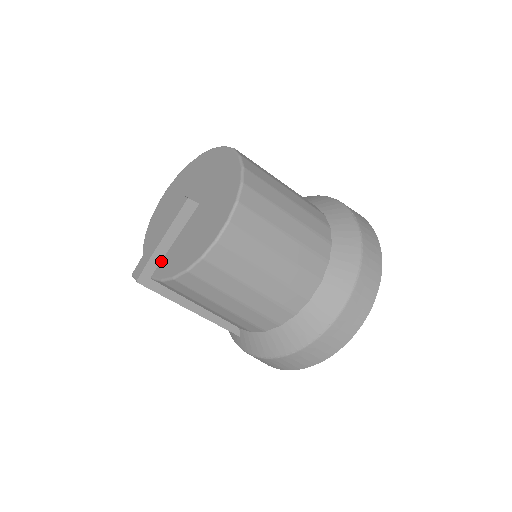
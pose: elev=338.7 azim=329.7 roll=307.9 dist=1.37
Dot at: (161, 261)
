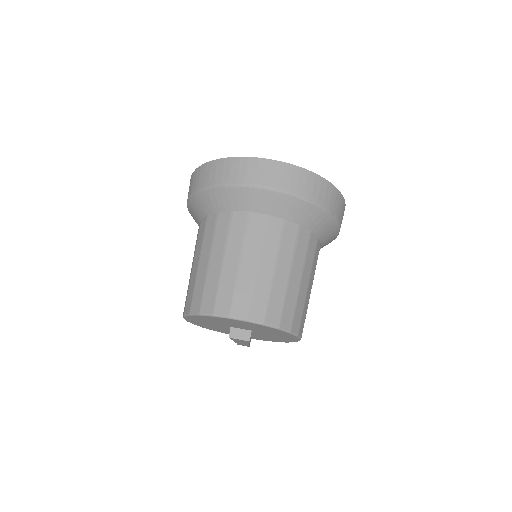
Dot at: occluded
